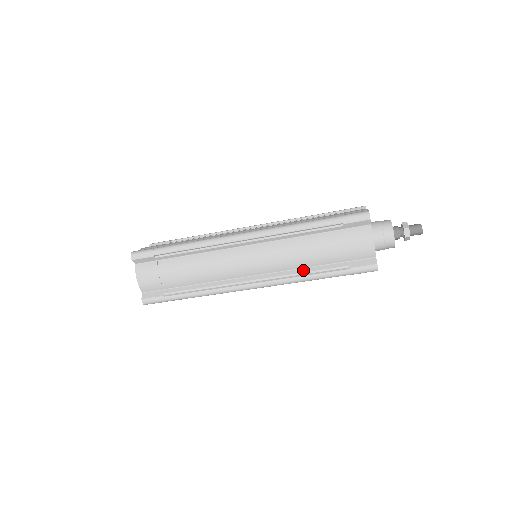
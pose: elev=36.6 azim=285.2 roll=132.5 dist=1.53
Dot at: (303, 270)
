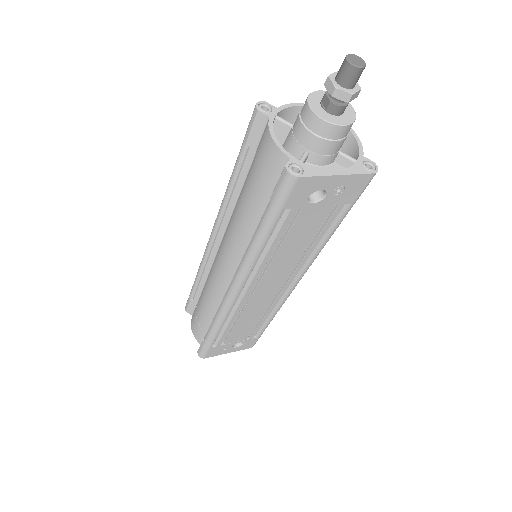
Dot at: occluded
